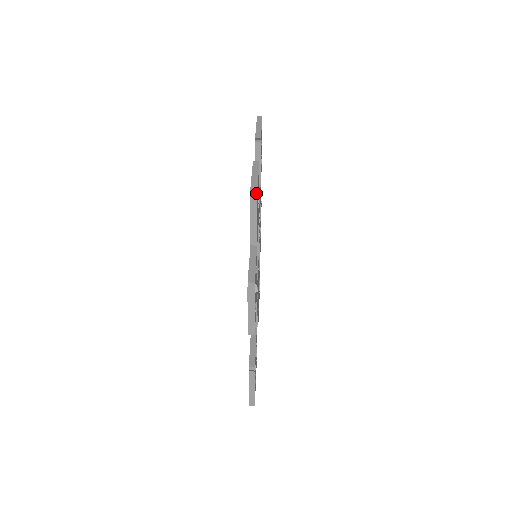
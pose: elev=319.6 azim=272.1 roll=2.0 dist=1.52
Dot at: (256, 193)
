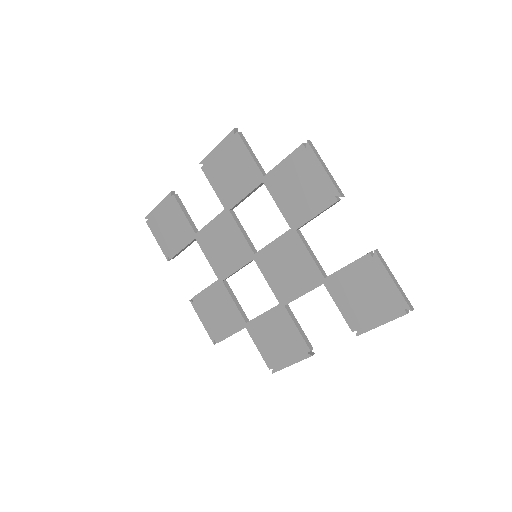
Dot at: (237, 132)
